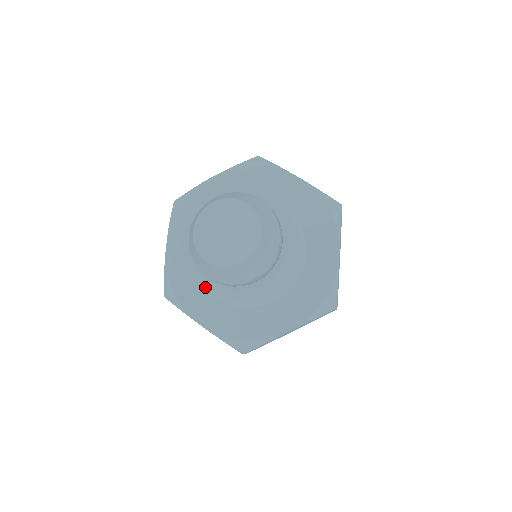
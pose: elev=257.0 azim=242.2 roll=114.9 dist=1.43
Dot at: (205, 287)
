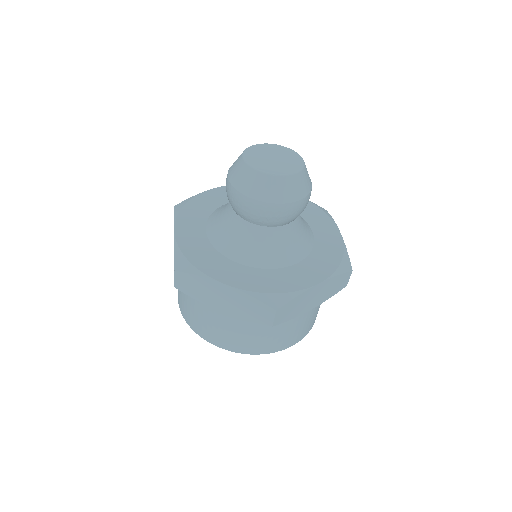
Dot at: (207, 220)
